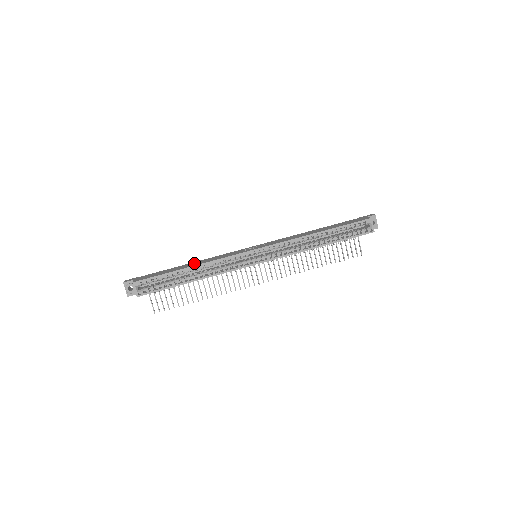
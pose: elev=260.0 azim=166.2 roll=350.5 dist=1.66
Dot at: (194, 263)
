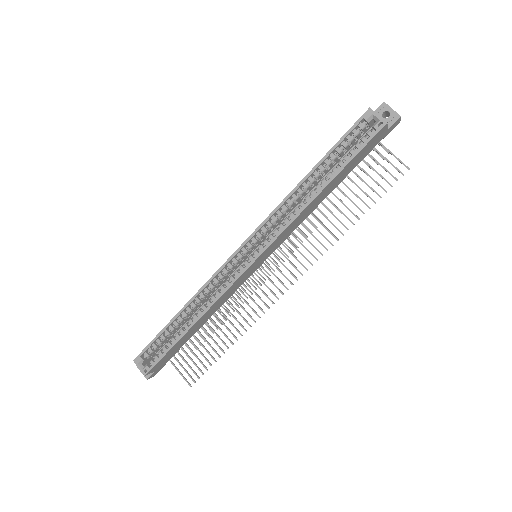
Dot at: occluded
